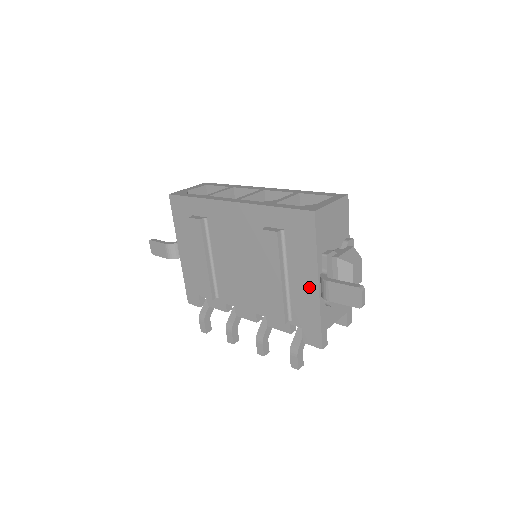
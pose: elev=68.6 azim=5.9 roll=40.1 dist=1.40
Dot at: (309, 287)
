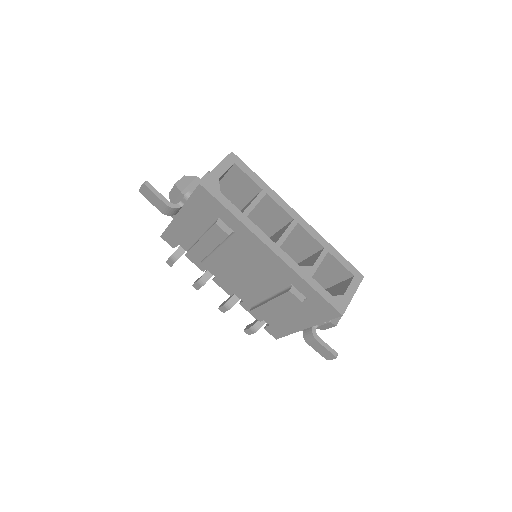
Dot at: (297, 324)
